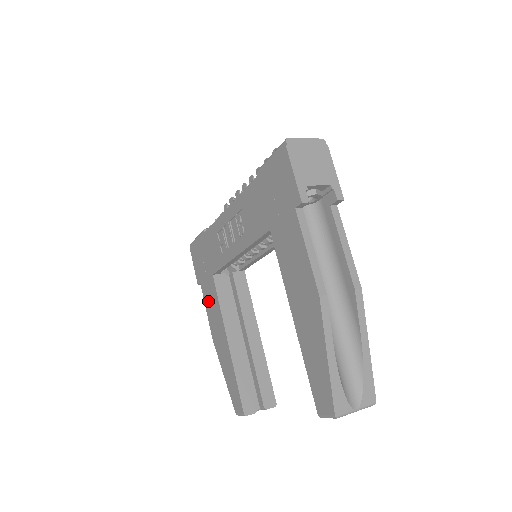
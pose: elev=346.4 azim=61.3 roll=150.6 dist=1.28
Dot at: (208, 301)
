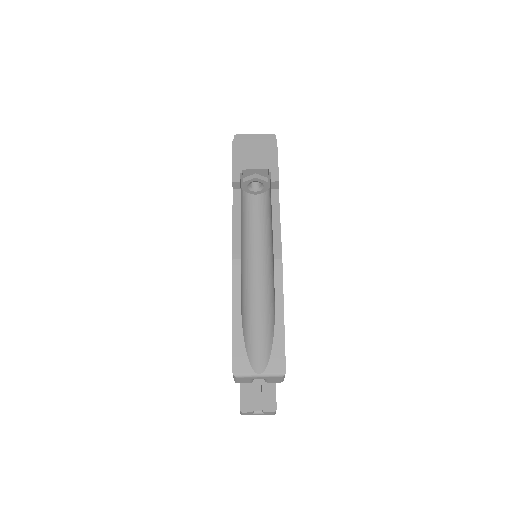
Dot at: occluded
